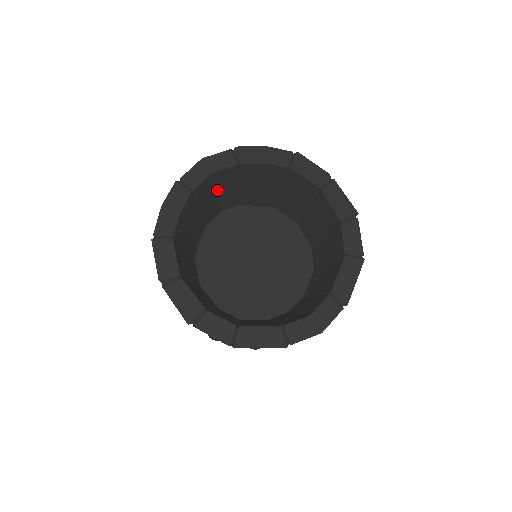
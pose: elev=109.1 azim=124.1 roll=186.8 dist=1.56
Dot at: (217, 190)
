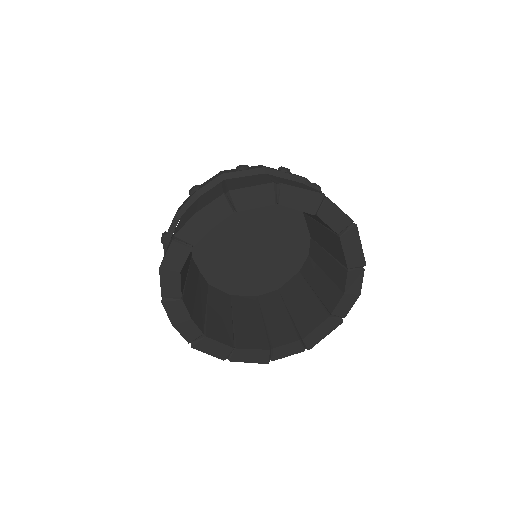
Dot at: occluded
